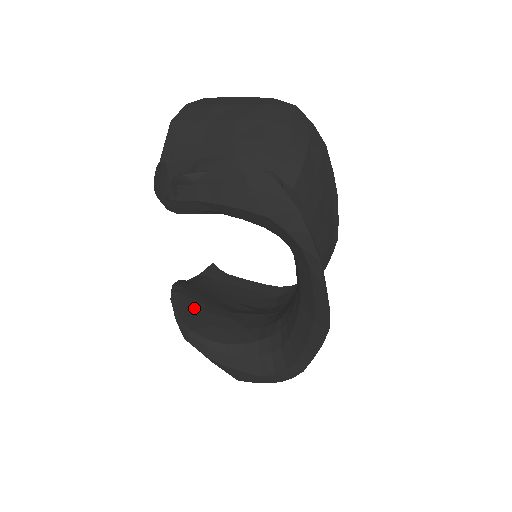
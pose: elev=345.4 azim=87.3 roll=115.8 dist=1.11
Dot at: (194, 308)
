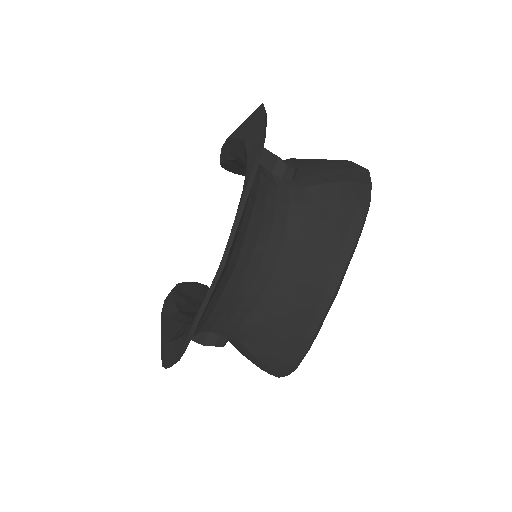
Dot at: (196, 294)
